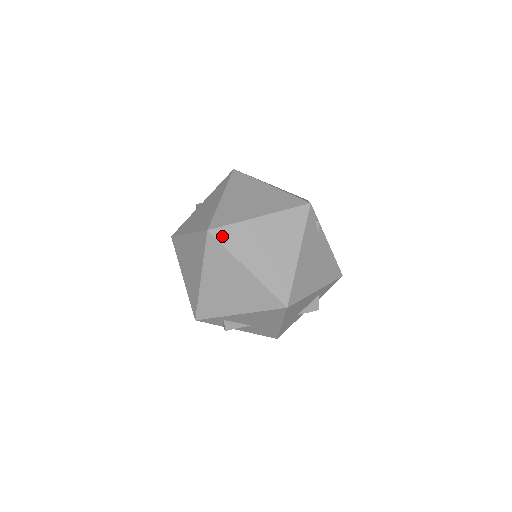
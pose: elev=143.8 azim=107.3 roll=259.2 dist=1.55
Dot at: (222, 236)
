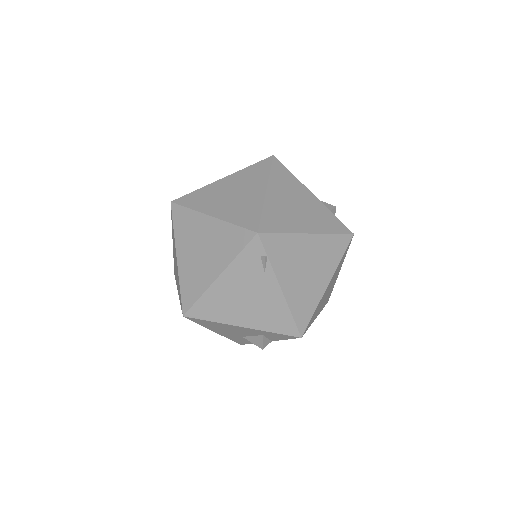
Dot at: (177, 214)
